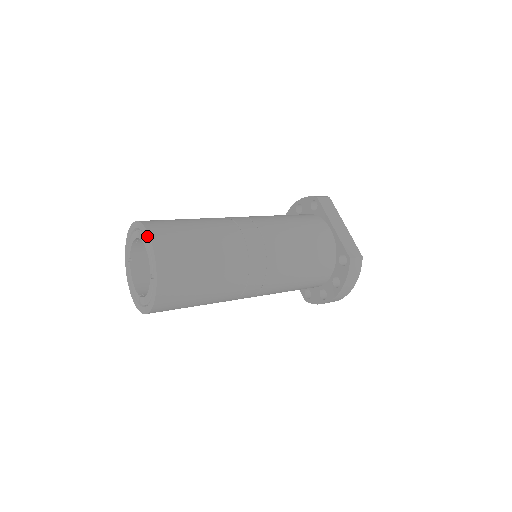
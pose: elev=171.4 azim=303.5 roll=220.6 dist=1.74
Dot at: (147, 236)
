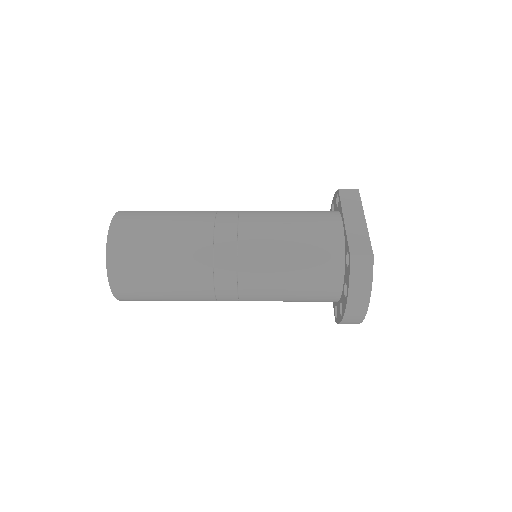
Dot at: occluded
